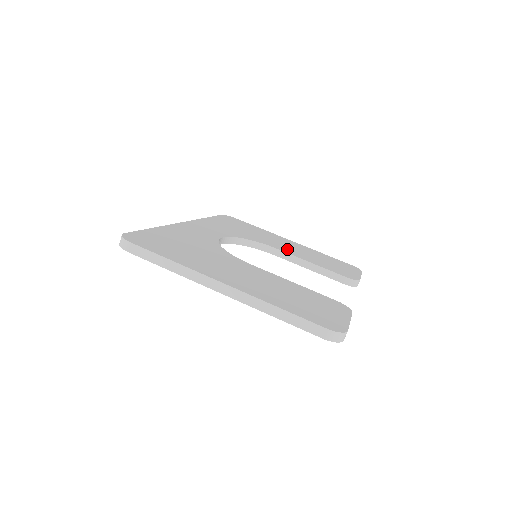
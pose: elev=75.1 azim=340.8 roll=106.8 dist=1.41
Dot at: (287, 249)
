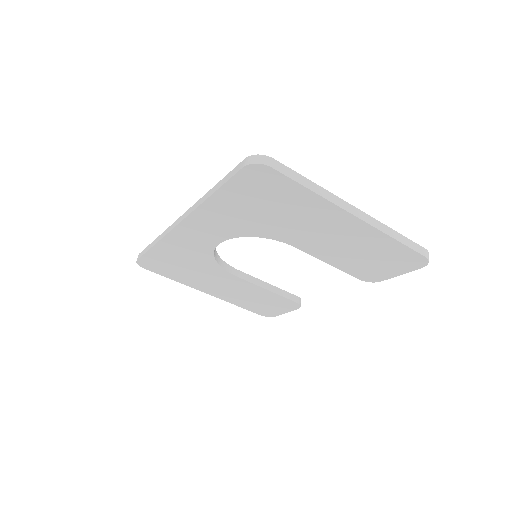
Dot at: occluded
